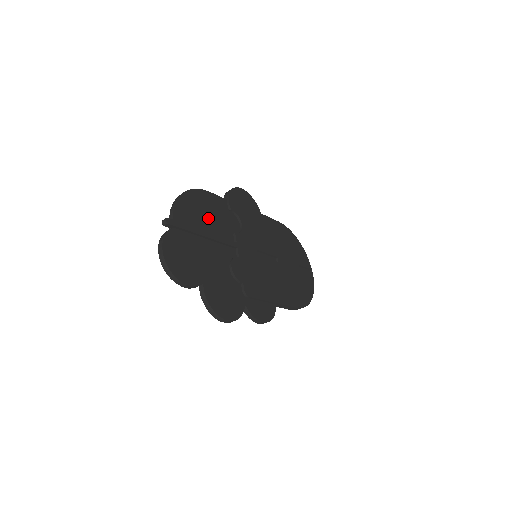
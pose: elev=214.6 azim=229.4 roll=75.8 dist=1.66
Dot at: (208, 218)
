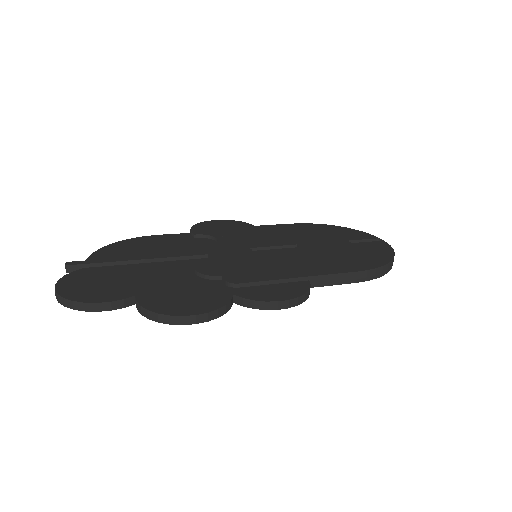
Dot at: (153, 250)
